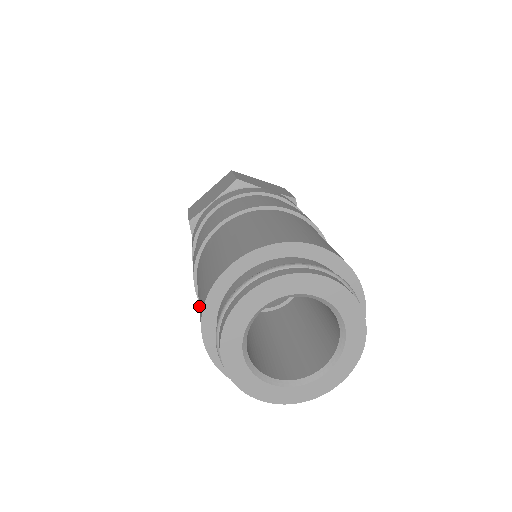
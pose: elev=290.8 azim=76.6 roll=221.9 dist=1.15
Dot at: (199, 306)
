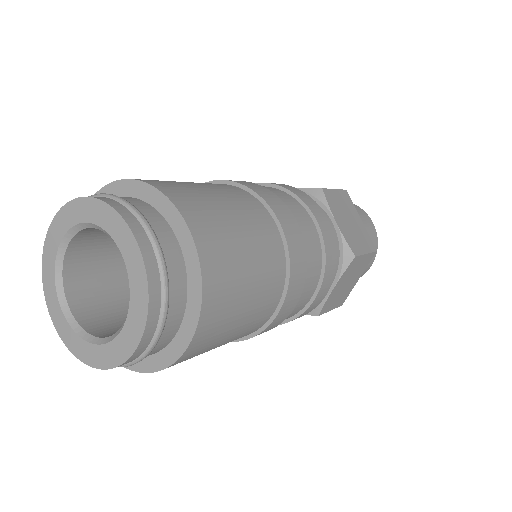
Dot at: occluded
